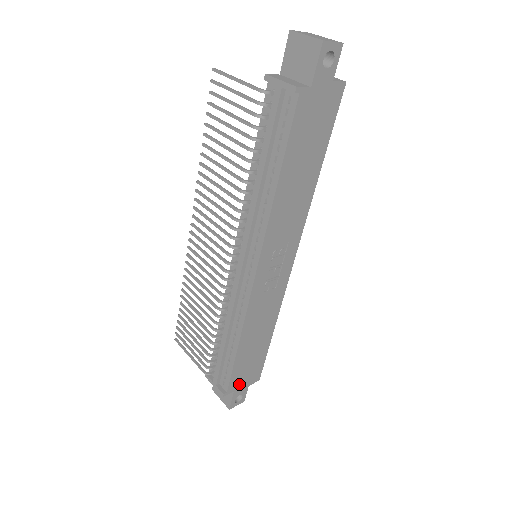
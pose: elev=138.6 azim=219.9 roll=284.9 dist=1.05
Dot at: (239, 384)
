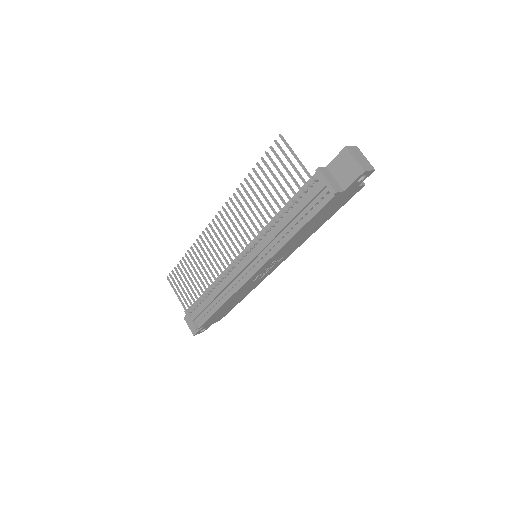
Dot at: (208, 323)
